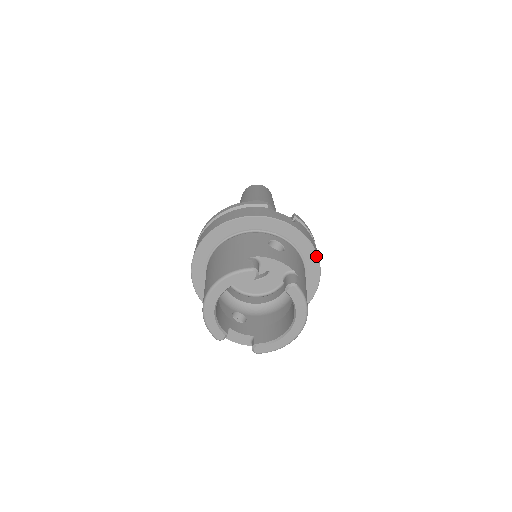
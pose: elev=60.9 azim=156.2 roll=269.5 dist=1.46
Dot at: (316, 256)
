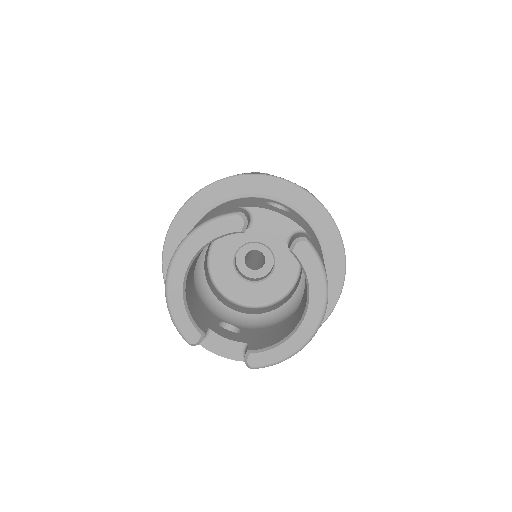
Dot at: (337, 233)
